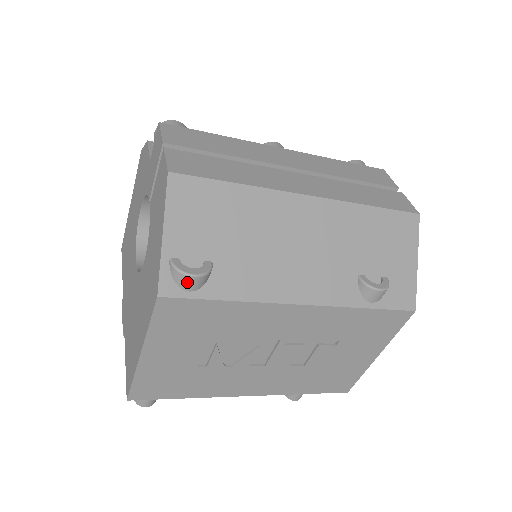
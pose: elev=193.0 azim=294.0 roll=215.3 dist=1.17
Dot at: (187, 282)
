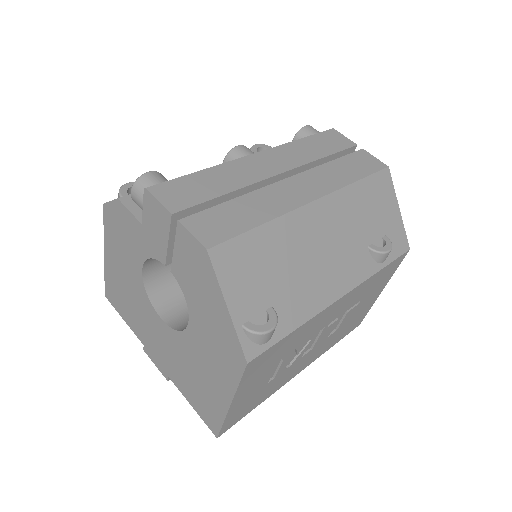
Dot at: (266, 338)
